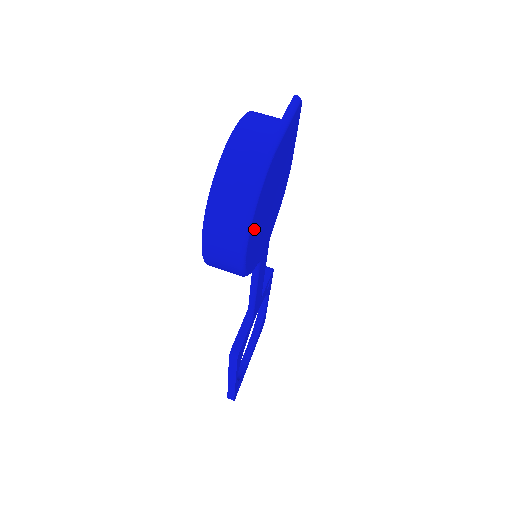
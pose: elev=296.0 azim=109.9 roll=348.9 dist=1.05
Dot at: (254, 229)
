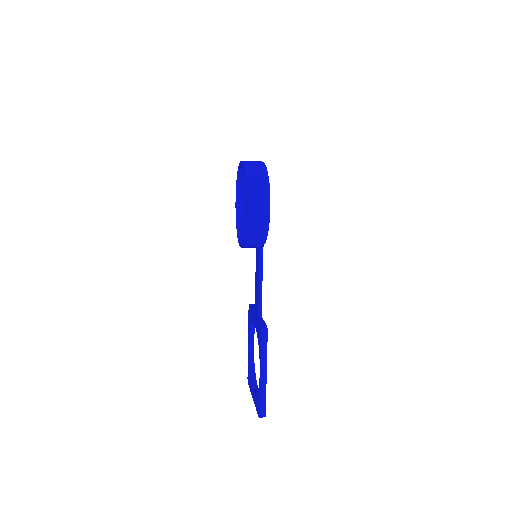
Dot at: occluded
